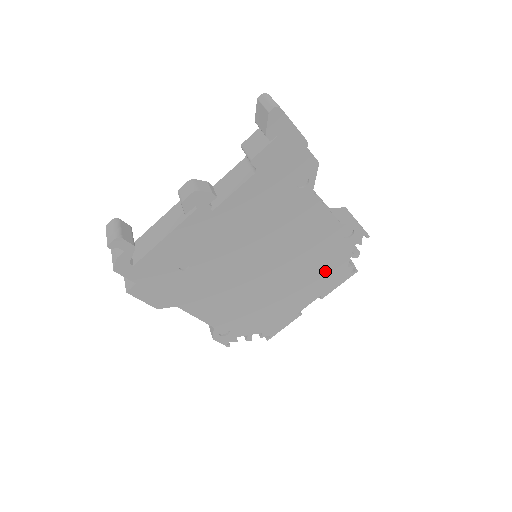
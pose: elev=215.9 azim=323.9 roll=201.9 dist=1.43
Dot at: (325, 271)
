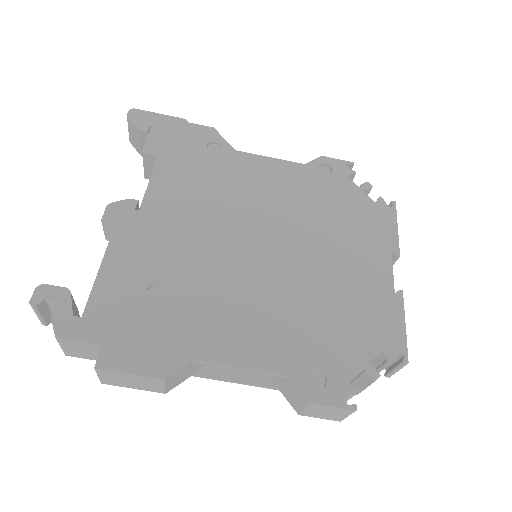
Dot at: (354, 219)
